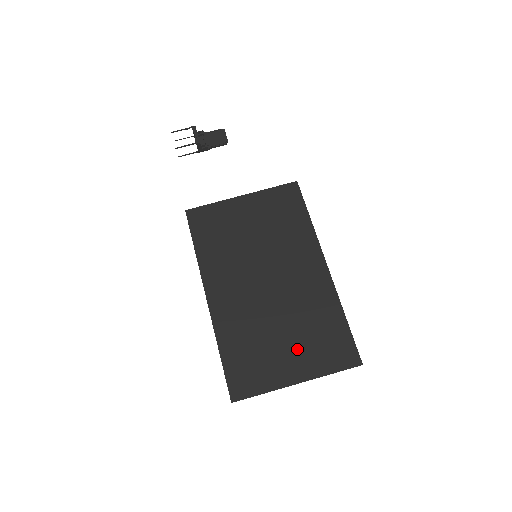
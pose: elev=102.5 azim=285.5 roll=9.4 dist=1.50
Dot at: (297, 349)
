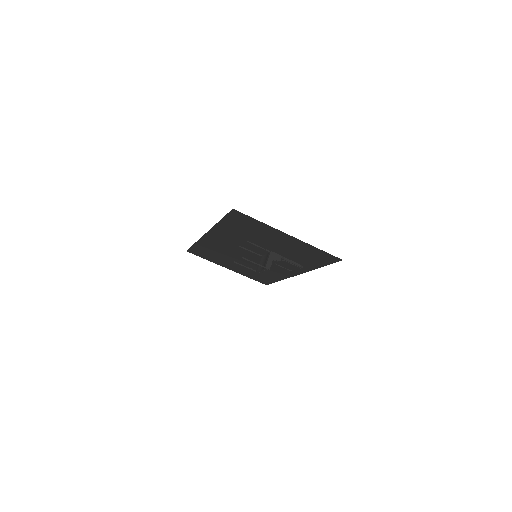
Dot at: (240, 268)
